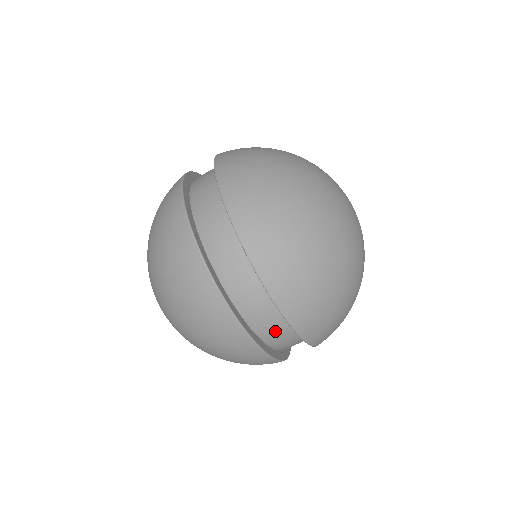
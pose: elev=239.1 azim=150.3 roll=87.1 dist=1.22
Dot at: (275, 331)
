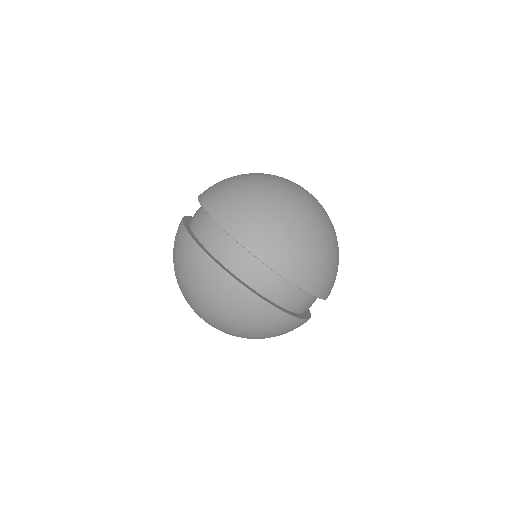
Dot at: (309, 305)
